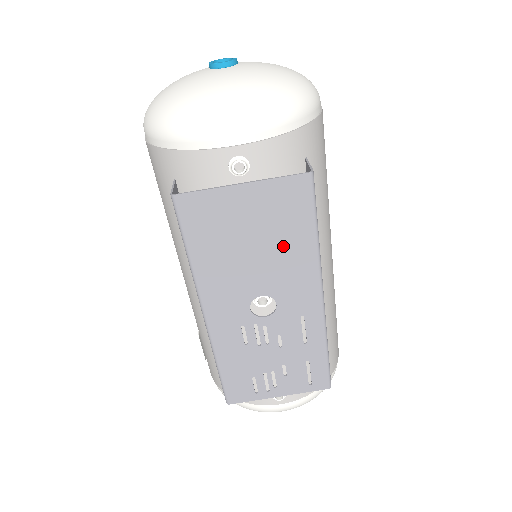
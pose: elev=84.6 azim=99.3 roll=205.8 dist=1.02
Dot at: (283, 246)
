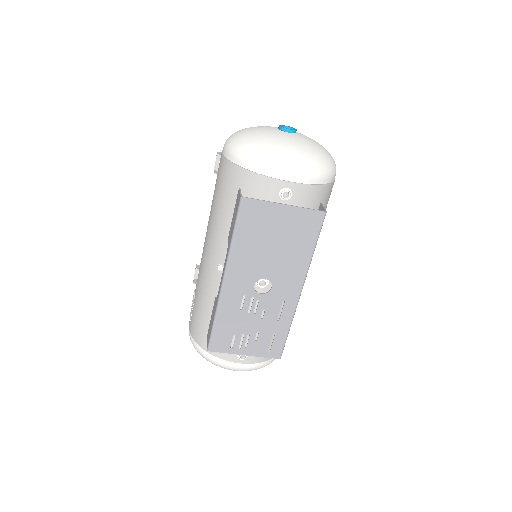
Dot at: (292, 251)
